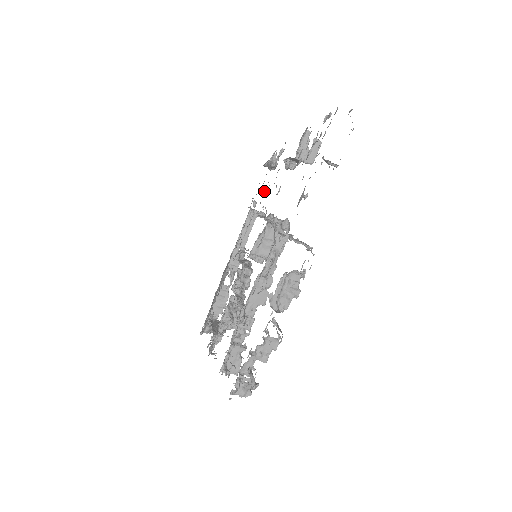
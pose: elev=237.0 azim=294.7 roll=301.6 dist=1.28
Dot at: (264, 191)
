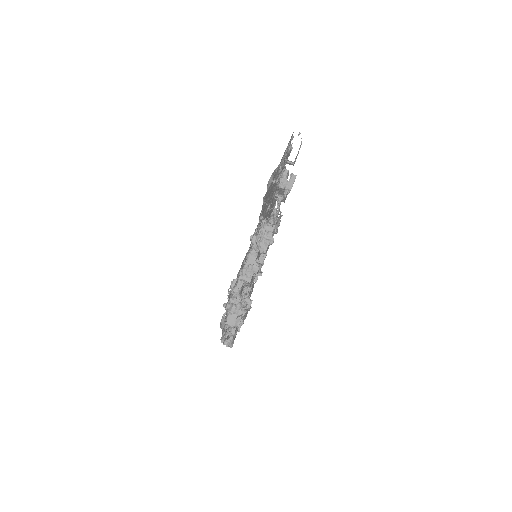
Dot at: occluded
